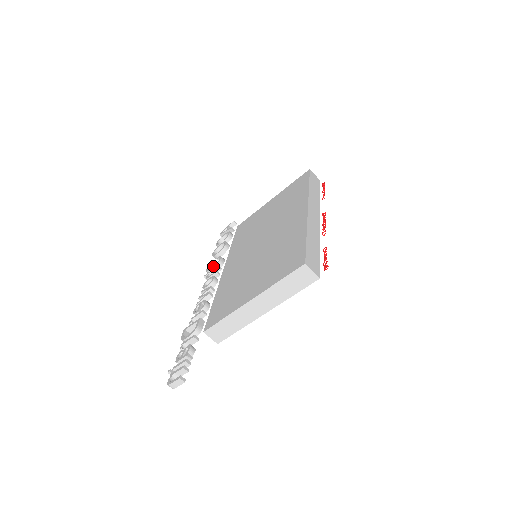
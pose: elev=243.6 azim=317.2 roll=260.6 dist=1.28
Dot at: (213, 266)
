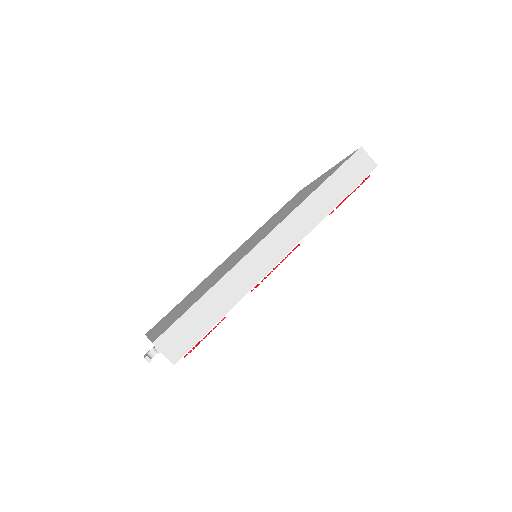
Dot at: occluded
